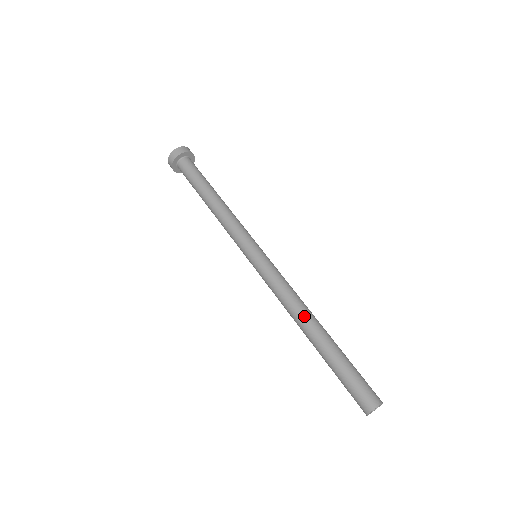
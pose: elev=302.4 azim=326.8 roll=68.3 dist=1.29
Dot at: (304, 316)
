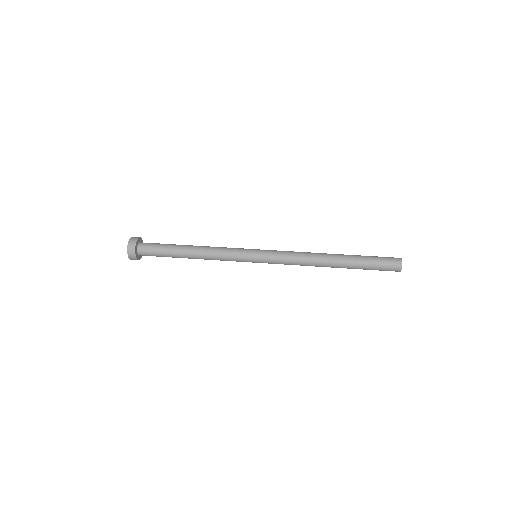
Dot at: (322, 254)
